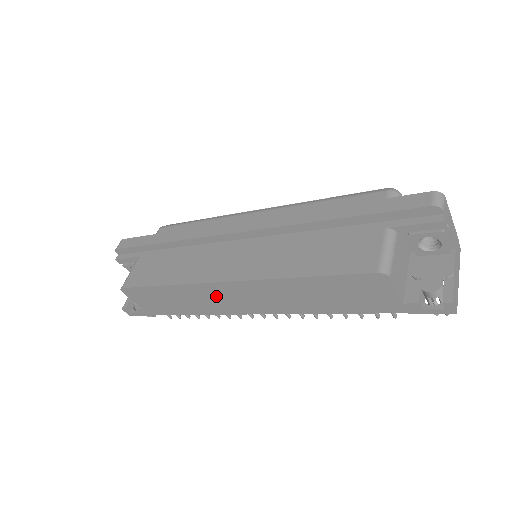
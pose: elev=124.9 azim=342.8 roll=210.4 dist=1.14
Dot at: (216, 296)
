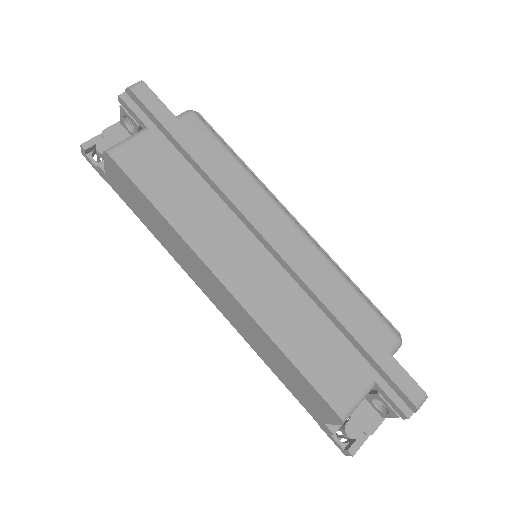
Dot at: (196, 267)
